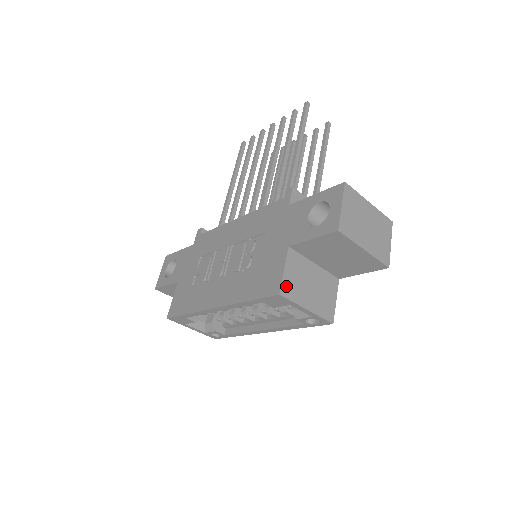
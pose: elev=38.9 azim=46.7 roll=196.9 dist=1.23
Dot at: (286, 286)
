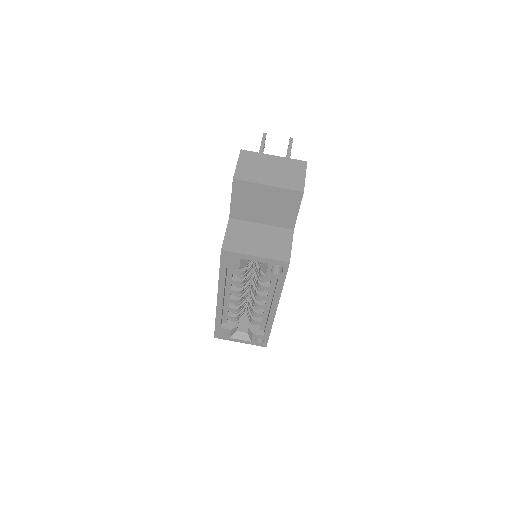
Dot at: (228, 244)
